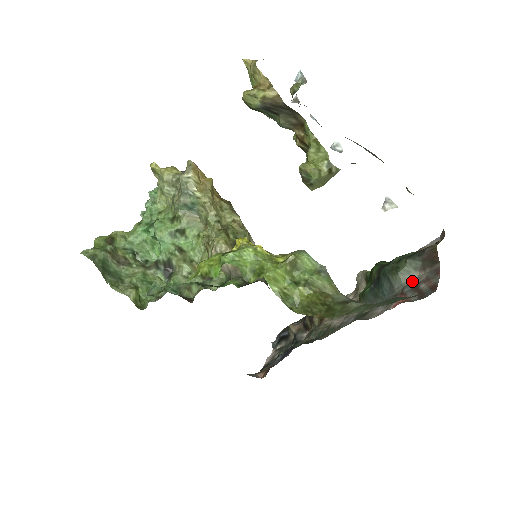
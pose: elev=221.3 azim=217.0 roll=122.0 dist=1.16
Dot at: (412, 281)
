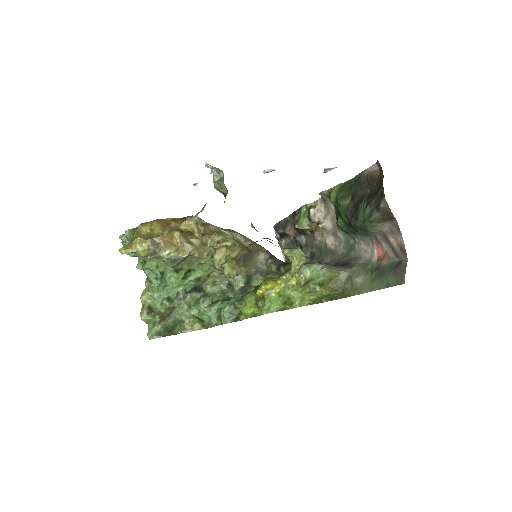
Dot at: (380, 230)
